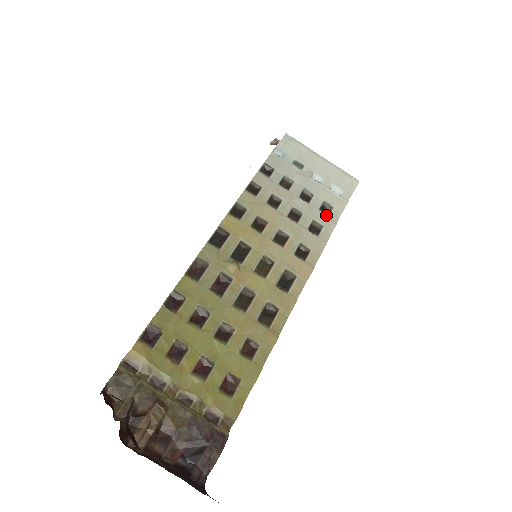
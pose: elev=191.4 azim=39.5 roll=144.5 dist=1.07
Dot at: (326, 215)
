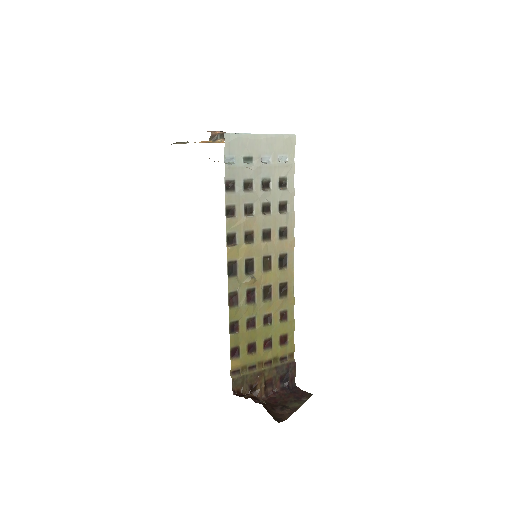
Dot at: (285, 190)
